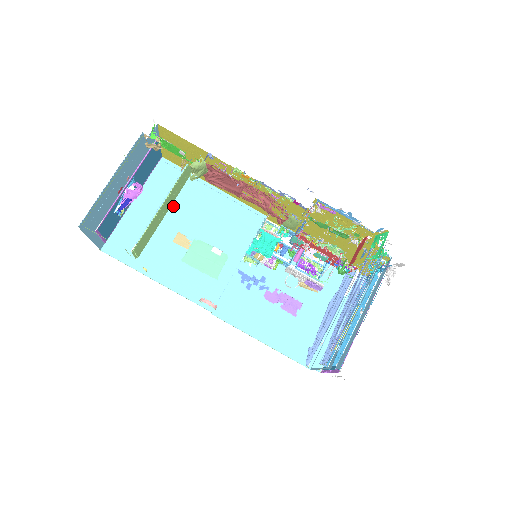
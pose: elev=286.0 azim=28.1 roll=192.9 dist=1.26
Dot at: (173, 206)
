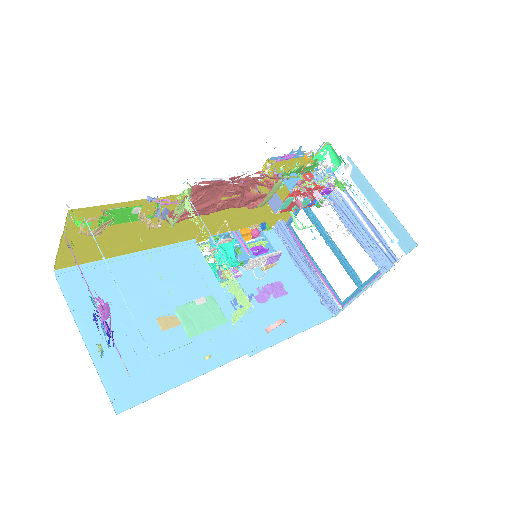
Dot at: (122, 303)
